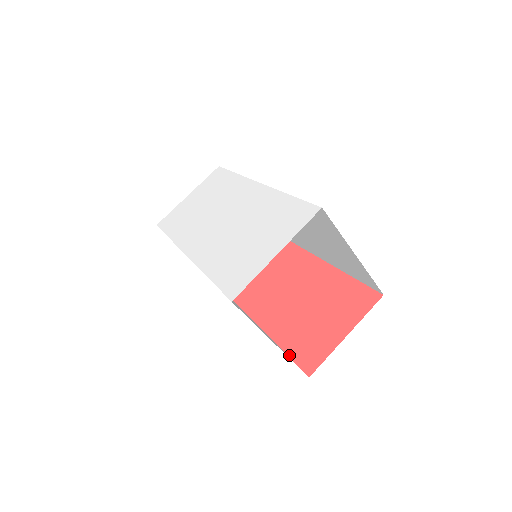
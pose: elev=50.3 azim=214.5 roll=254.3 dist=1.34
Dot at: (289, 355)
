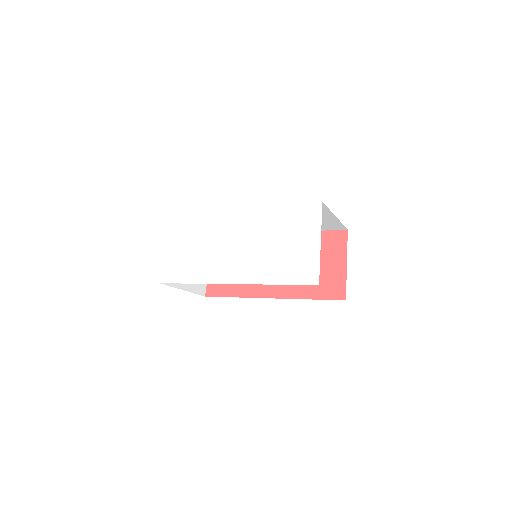
Dot at: (320, 299)
